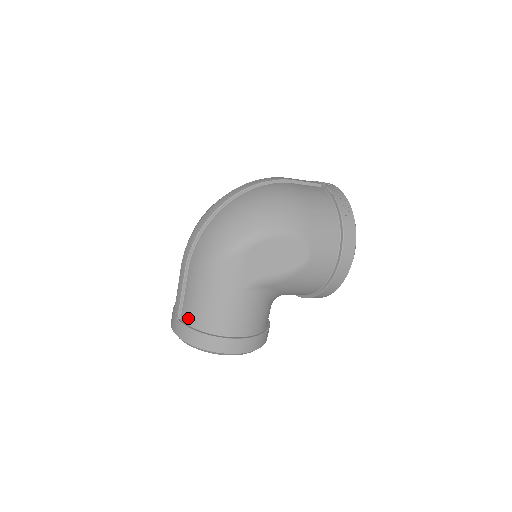
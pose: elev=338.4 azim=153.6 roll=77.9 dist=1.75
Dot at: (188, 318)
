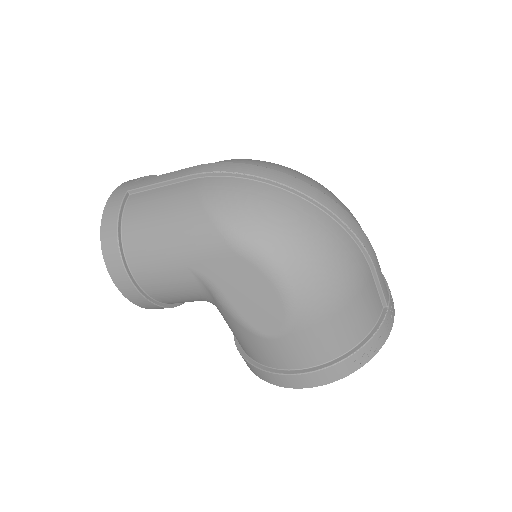
Dot at: (132, 206)
